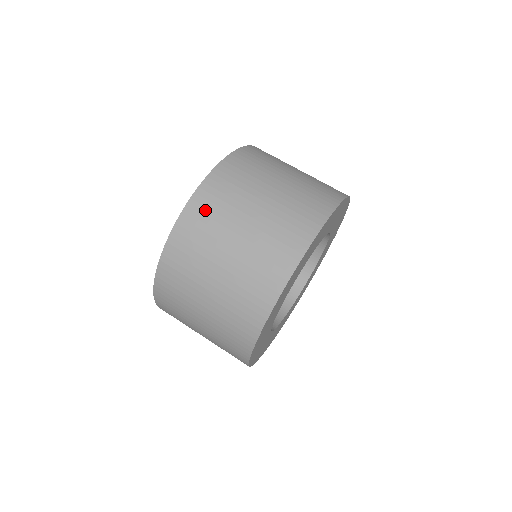
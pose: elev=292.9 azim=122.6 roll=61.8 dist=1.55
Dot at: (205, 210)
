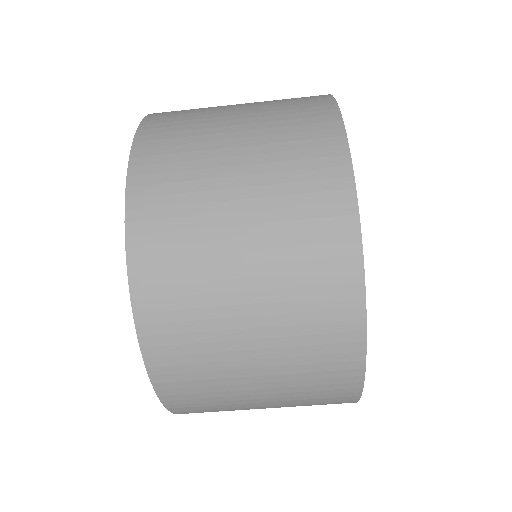
Dot at: occluded
